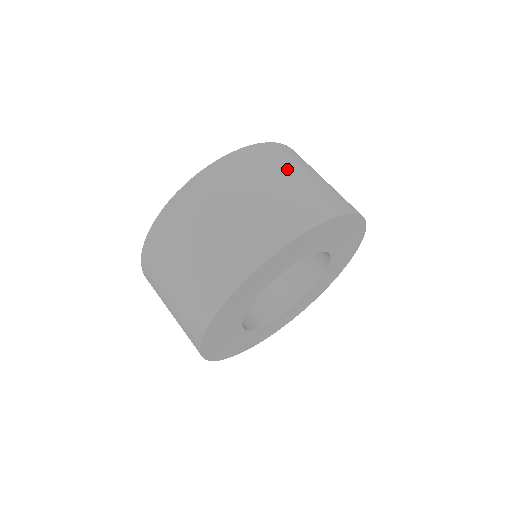
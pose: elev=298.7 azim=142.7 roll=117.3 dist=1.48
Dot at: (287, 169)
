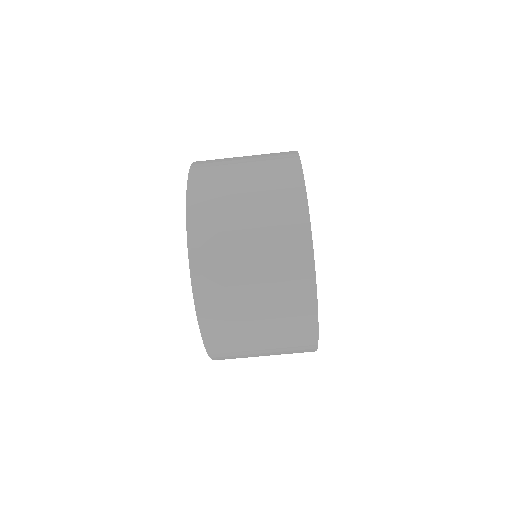
Dot at: (230, 168)
